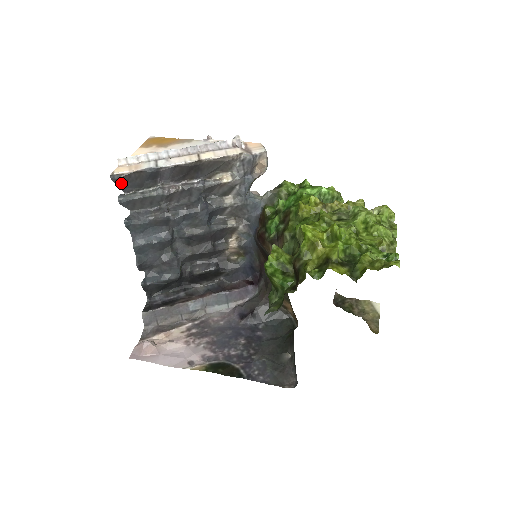
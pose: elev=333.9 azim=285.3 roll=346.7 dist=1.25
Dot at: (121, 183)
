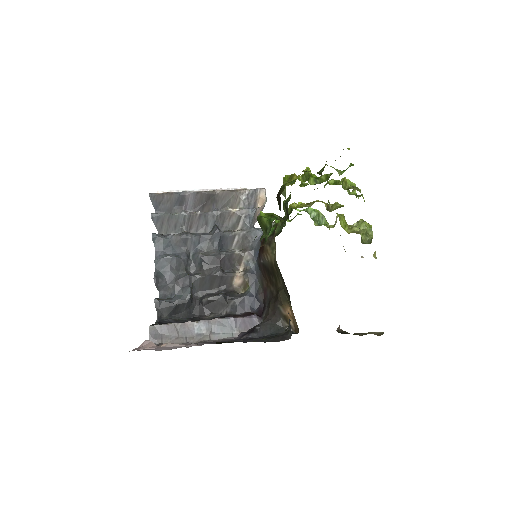
Dot at: (156, 203)
